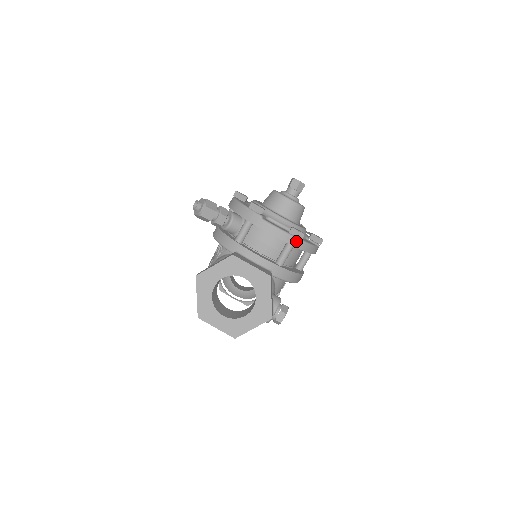
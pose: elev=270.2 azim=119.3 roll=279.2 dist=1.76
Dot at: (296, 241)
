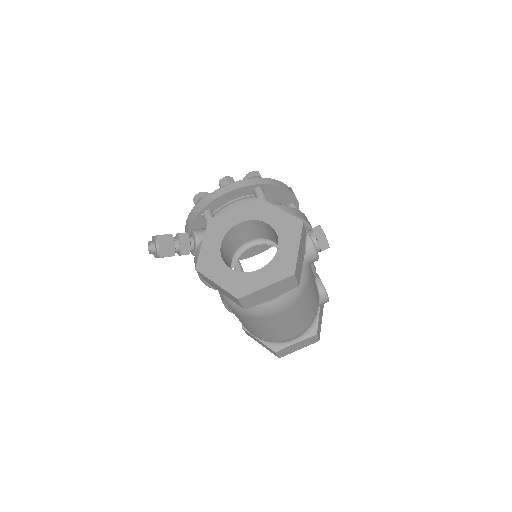
Dot at: (257, 180)
